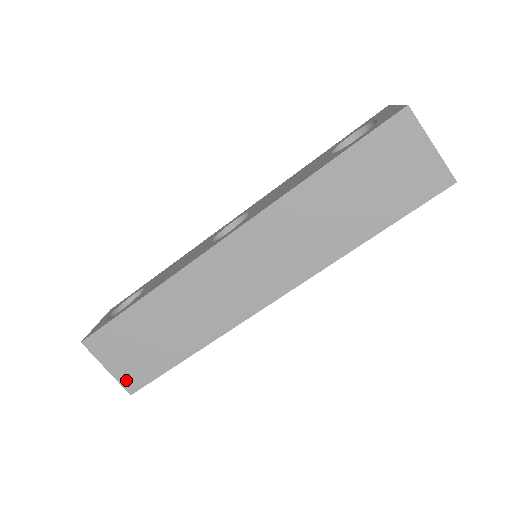
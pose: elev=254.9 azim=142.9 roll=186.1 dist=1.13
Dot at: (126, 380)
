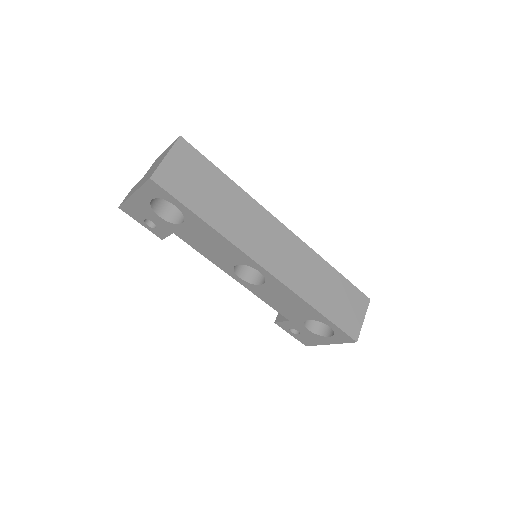
Dot at: (163, 173)
